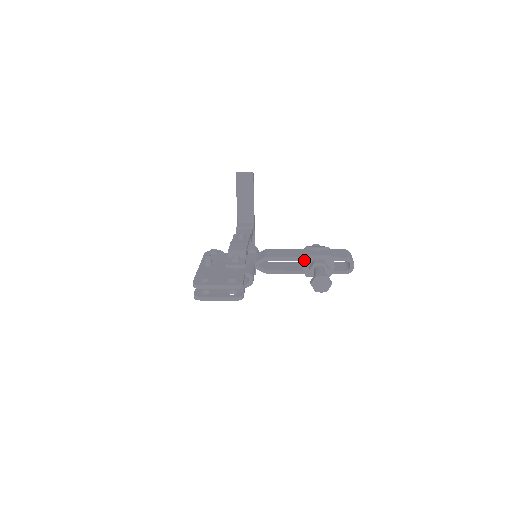
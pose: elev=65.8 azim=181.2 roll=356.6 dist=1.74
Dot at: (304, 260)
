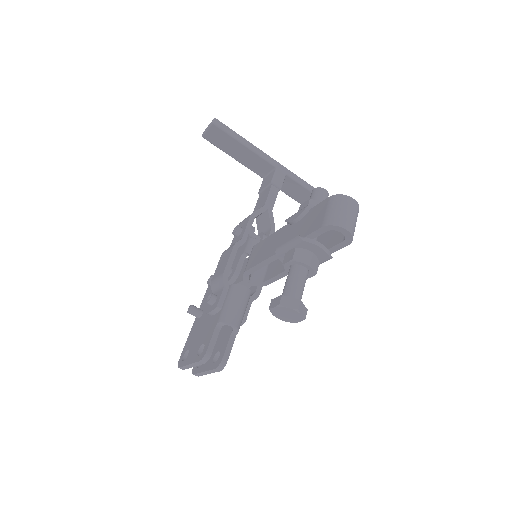
Dot at: occluded
